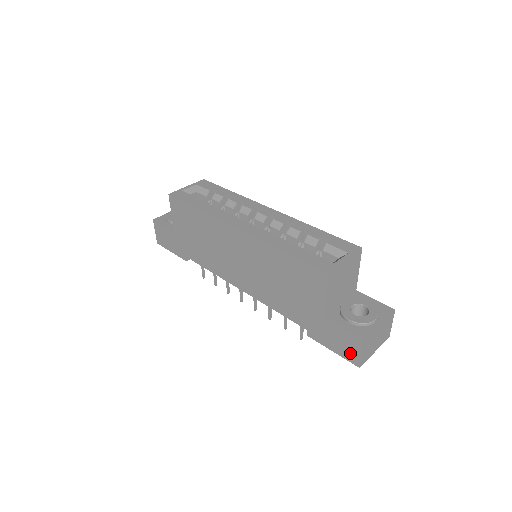
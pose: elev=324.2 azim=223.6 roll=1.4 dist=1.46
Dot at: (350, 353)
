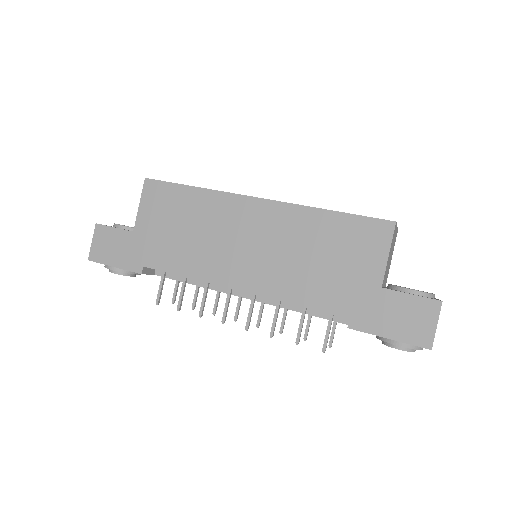
Dot at: (418, 331)
